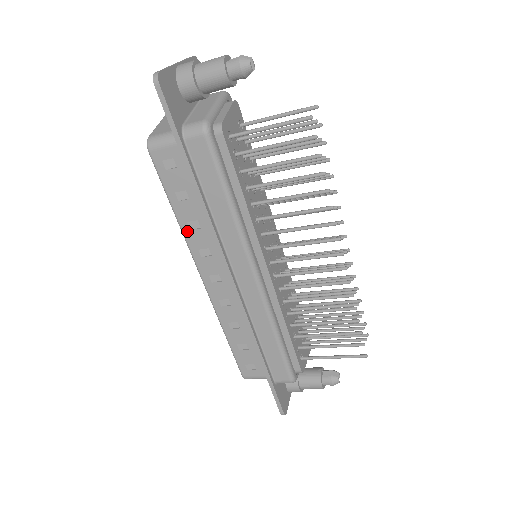
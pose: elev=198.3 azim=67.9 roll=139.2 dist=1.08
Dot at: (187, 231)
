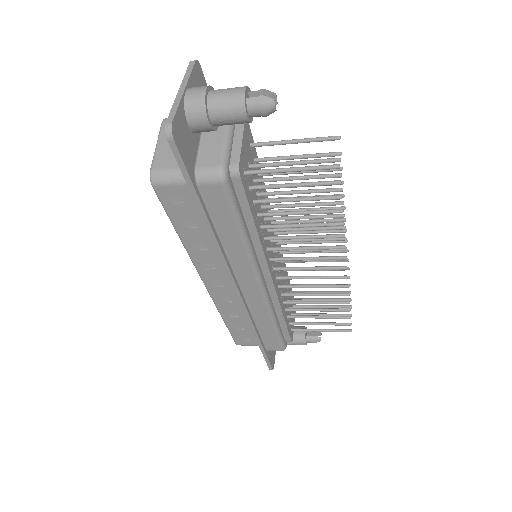
Dot at: (192, 250)
